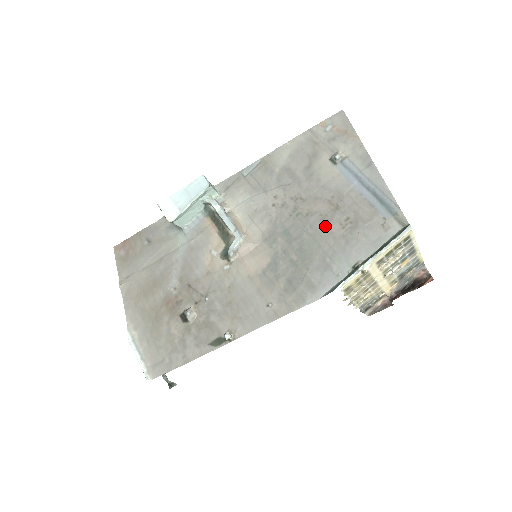
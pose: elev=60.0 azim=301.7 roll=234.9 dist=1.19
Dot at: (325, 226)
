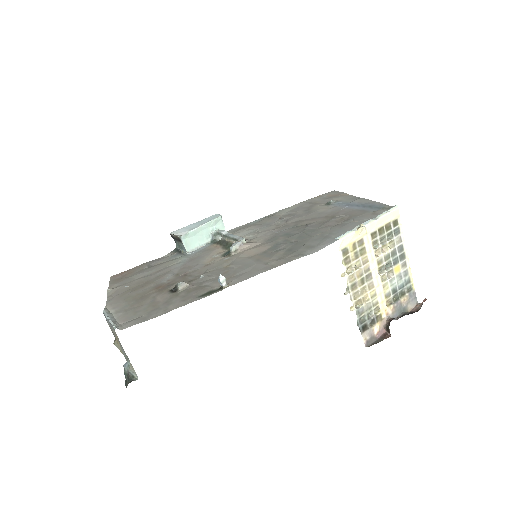
Dot at: (323, 224)
